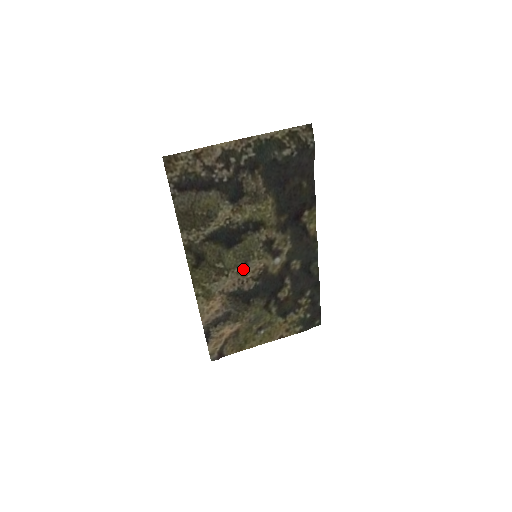
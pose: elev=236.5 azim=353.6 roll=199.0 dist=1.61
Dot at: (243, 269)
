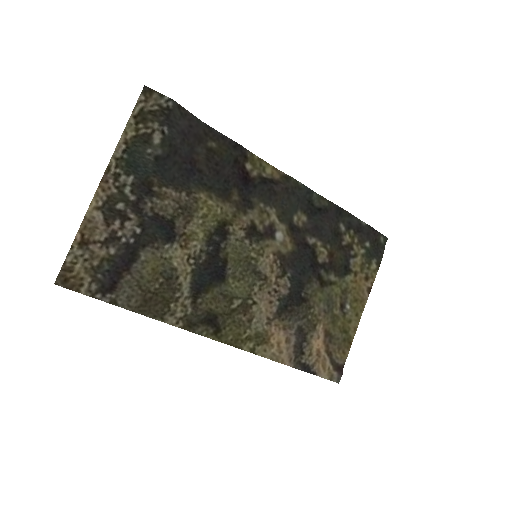
Dot at: (260, 280)
